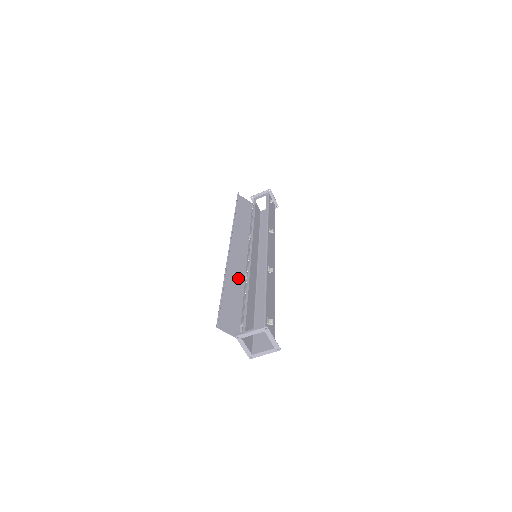
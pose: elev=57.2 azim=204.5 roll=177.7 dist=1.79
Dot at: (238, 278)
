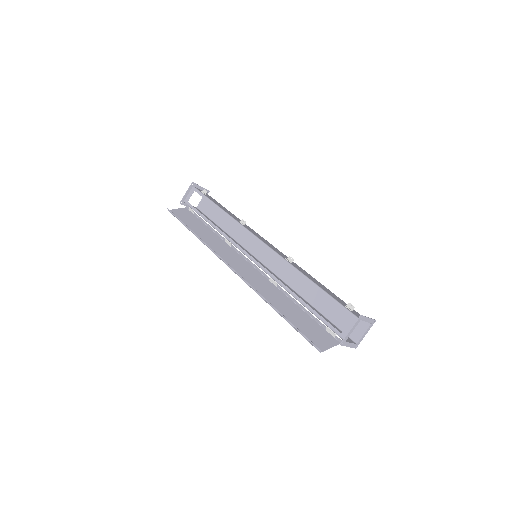
Dot at: (271, 290)
